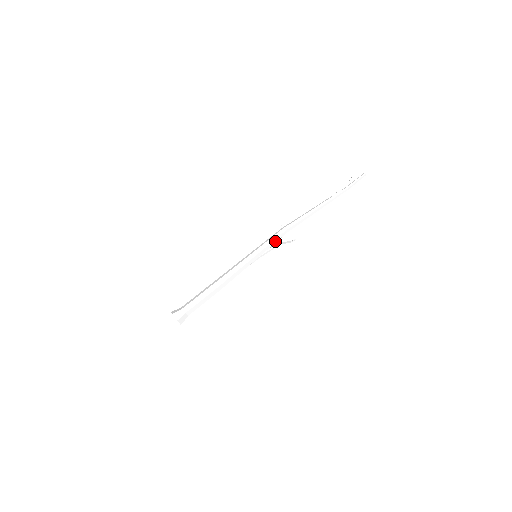
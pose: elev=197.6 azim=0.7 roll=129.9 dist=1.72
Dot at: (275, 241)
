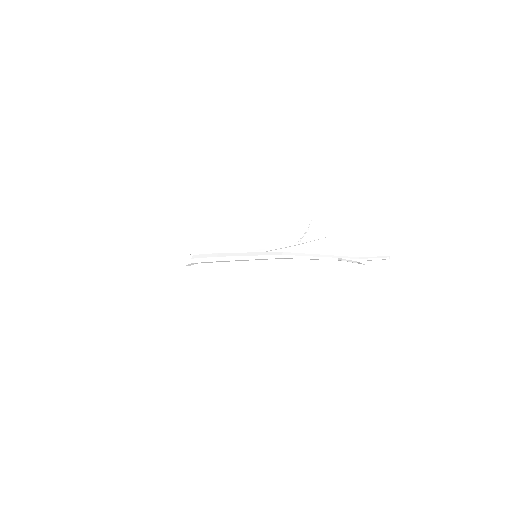
Dot at: (272, 258)
